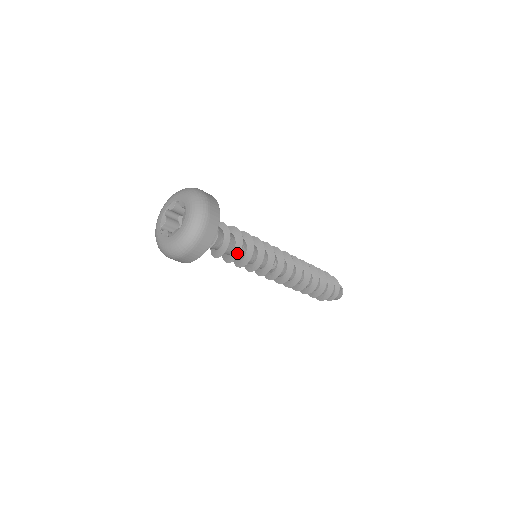
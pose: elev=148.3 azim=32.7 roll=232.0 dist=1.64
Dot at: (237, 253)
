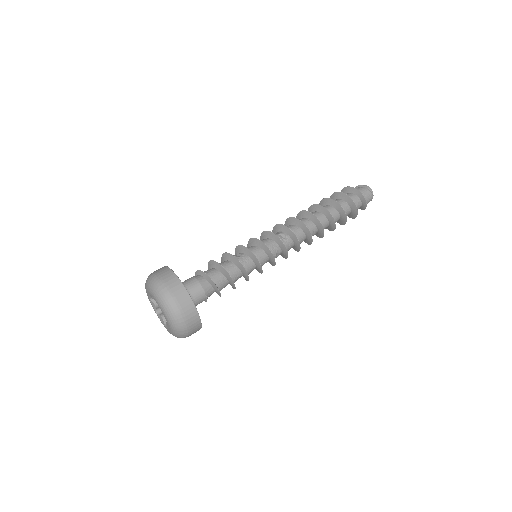
Dot at: (233, 286)
